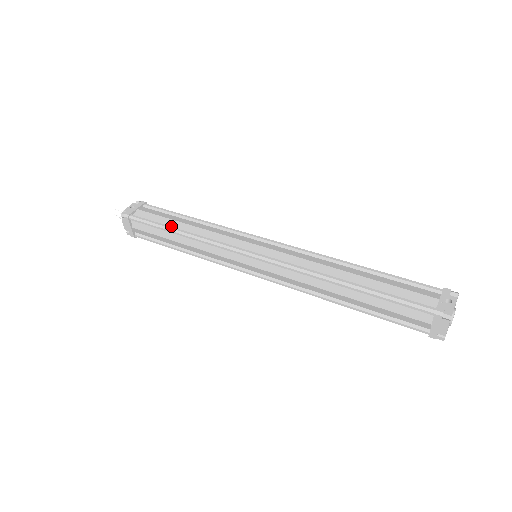
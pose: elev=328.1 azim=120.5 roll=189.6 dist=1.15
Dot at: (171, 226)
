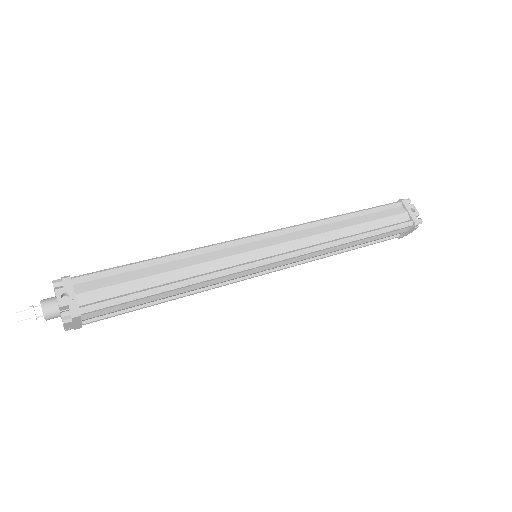
Dot at: (153, 286)
